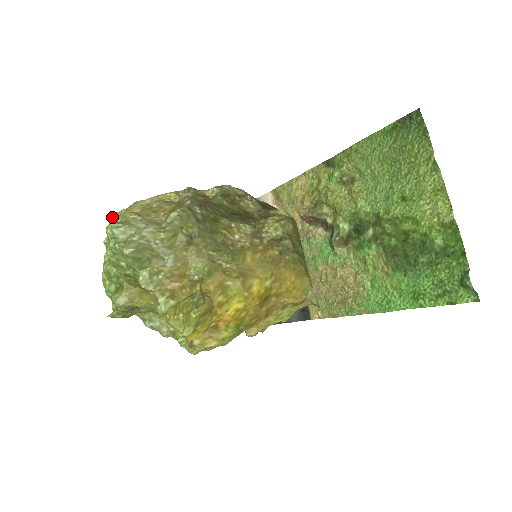
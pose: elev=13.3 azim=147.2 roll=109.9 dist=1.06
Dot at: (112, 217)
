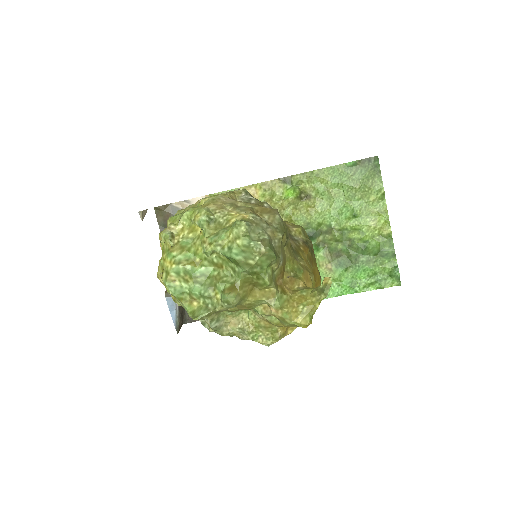
Dot at: (206, 213)
